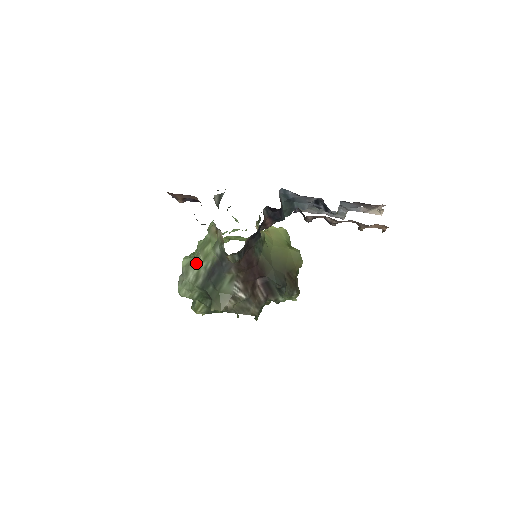
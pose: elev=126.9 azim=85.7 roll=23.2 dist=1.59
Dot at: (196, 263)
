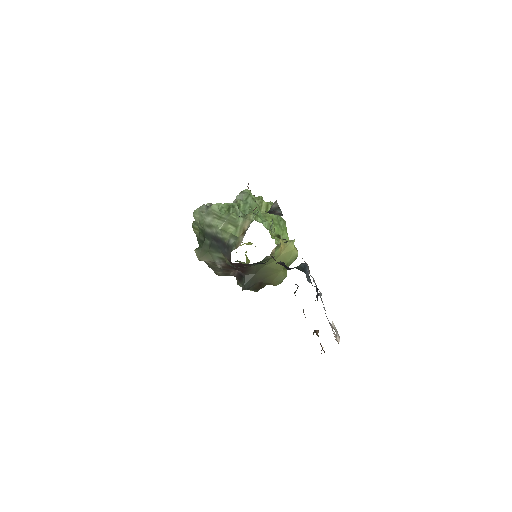
Dot at: (217, 221)
